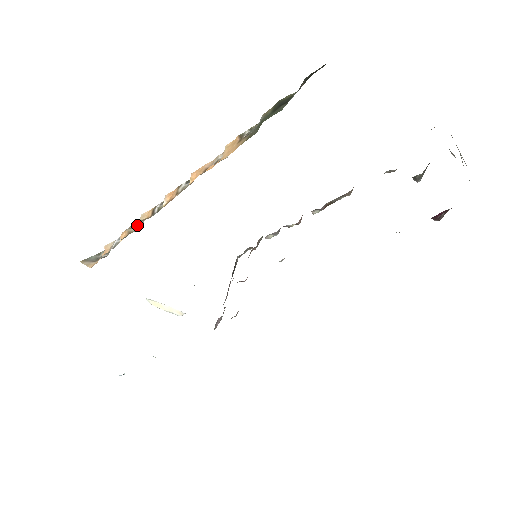
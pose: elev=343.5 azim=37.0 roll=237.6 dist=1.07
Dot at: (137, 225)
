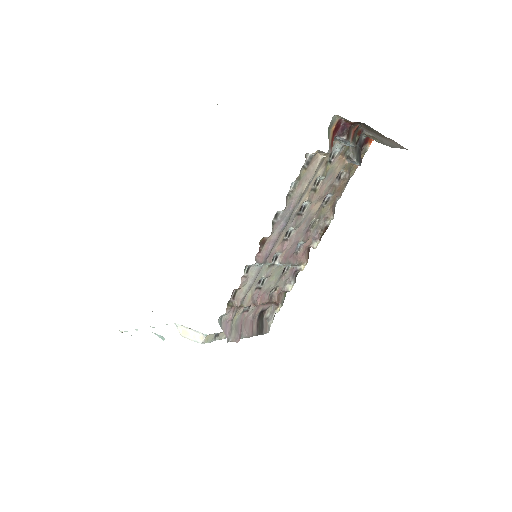
Dot at: occluded
